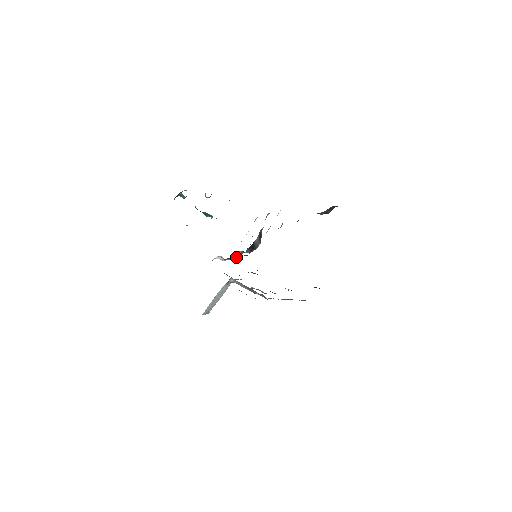
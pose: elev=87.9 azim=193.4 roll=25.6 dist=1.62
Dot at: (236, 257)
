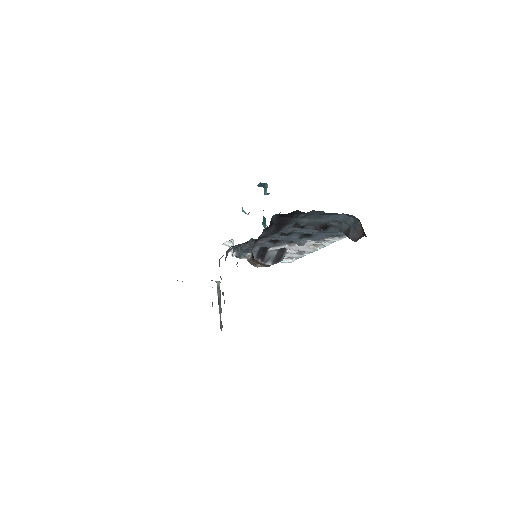
Dot at: occluded
